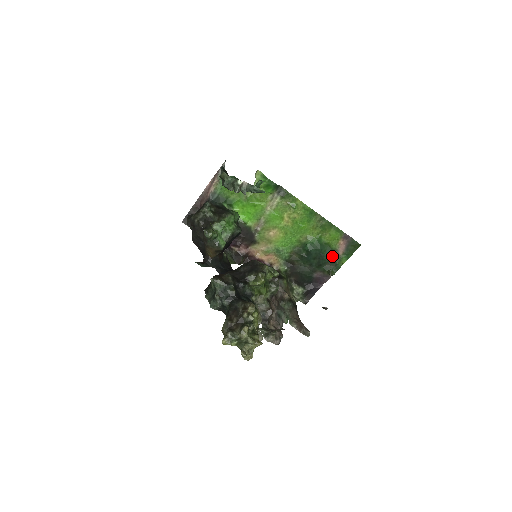
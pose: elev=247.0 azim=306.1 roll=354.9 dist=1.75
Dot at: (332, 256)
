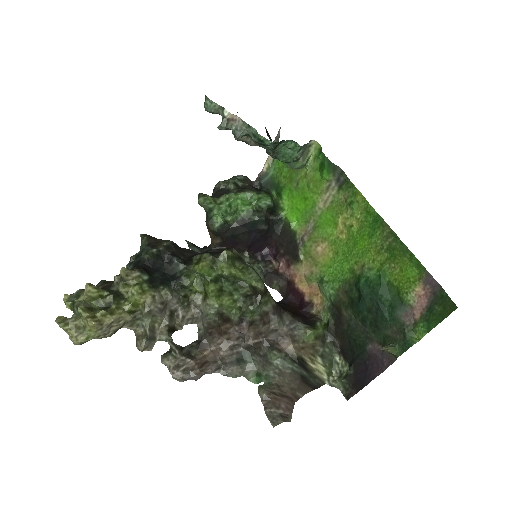
Dot at: (400, 315)
